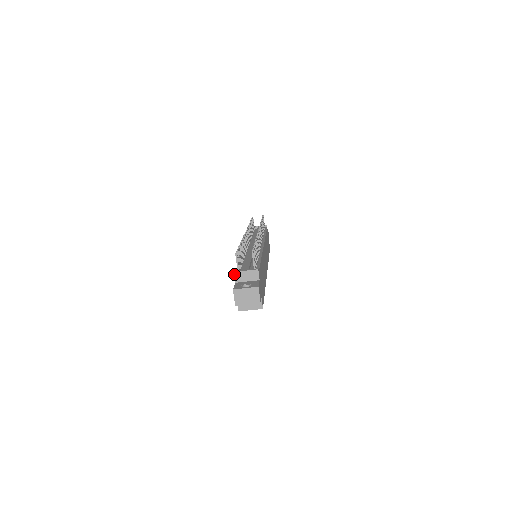
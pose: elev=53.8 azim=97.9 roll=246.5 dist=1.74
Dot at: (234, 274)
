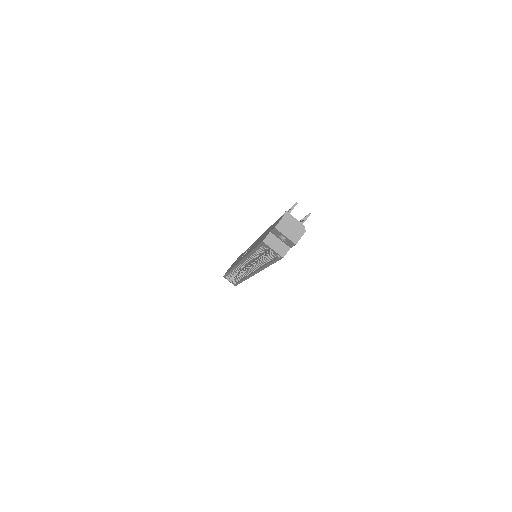
Dot at: (285, 212)
